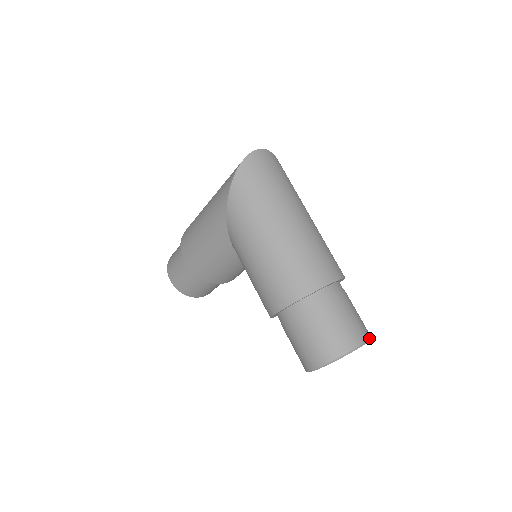
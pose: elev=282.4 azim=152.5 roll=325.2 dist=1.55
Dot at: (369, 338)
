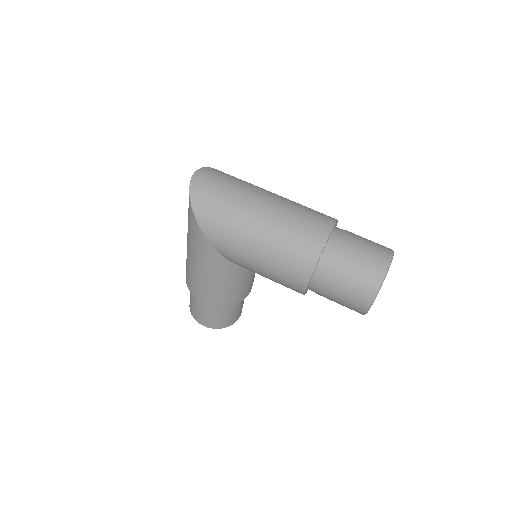
Dot at: (392, 252)
